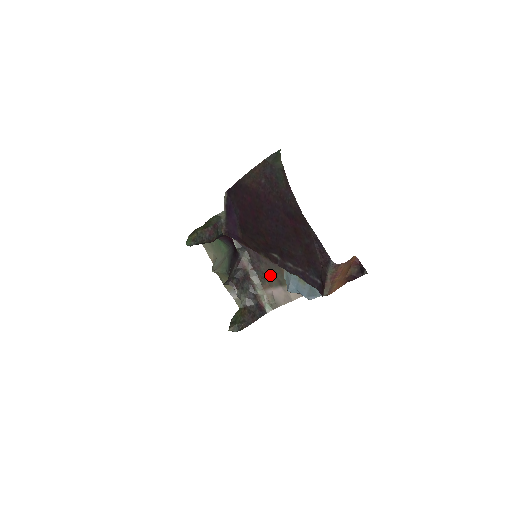
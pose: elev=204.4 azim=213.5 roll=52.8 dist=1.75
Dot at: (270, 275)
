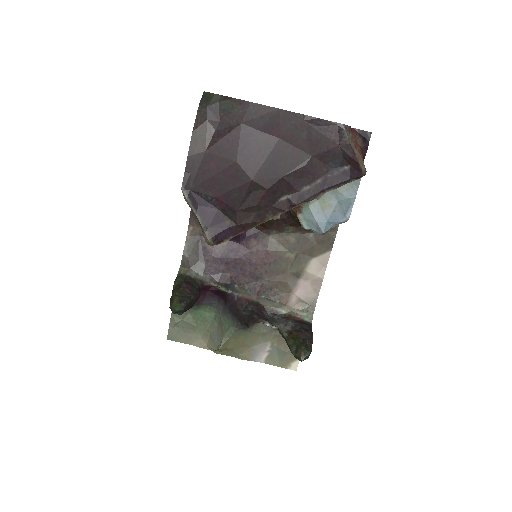
Dot at: (280, 280)
